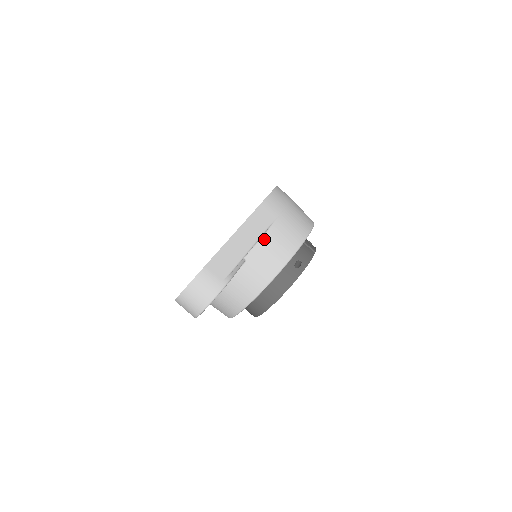
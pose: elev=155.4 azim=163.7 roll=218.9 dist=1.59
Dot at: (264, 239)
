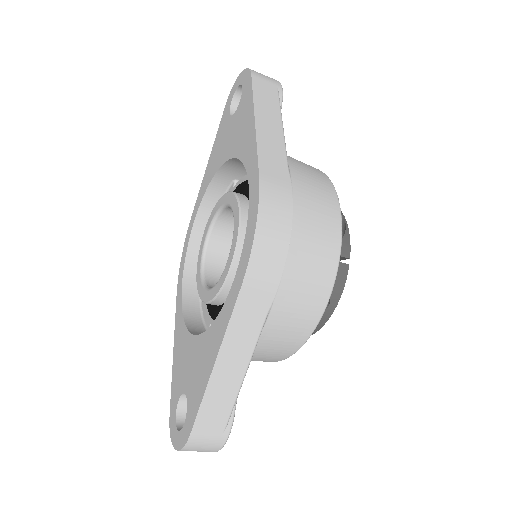
Dot at: (263, 333)
